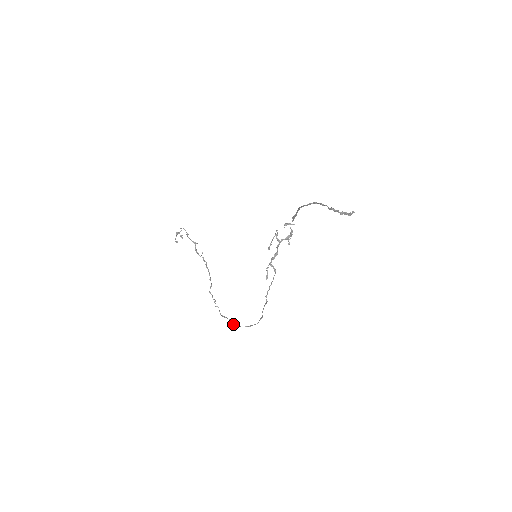
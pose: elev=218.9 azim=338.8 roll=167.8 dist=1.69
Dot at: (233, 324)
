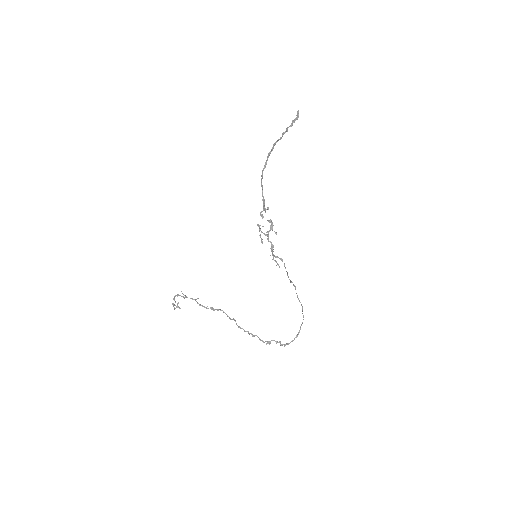
Dot at: (282, 345)
